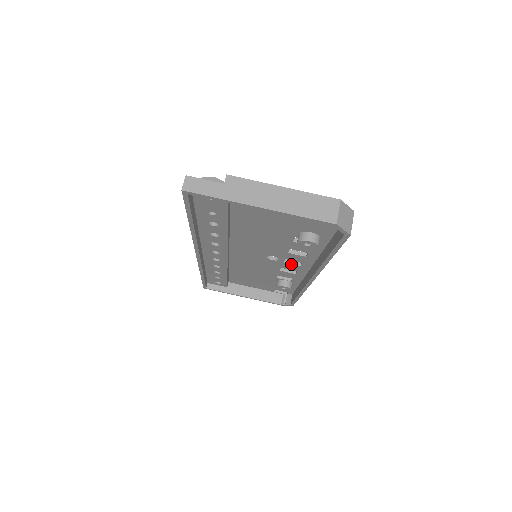
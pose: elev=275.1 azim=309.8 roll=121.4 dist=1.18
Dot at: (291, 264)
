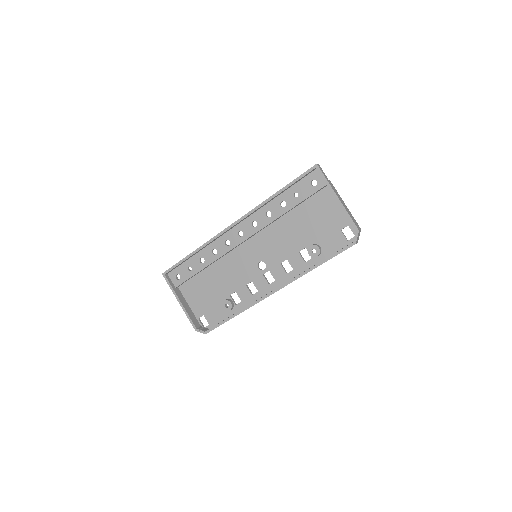
Dot at: (265, 279)
